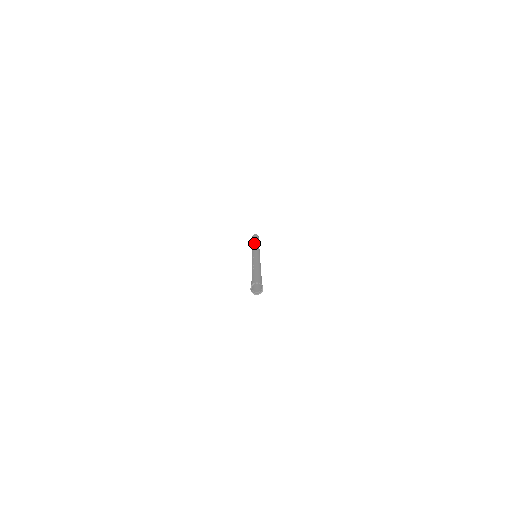
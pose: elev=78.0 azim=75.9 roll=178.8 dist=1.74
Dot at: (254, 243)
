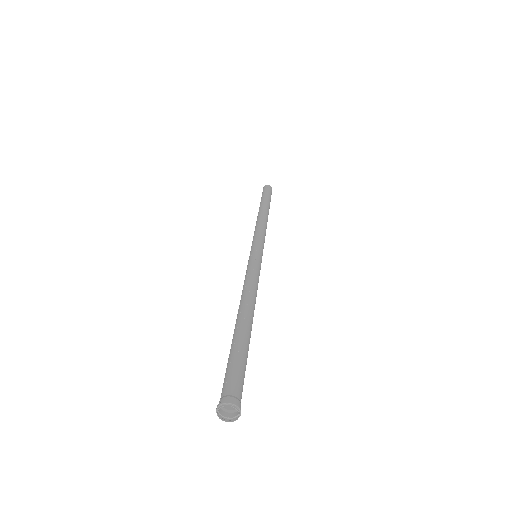
Dot at: (264, 216)
